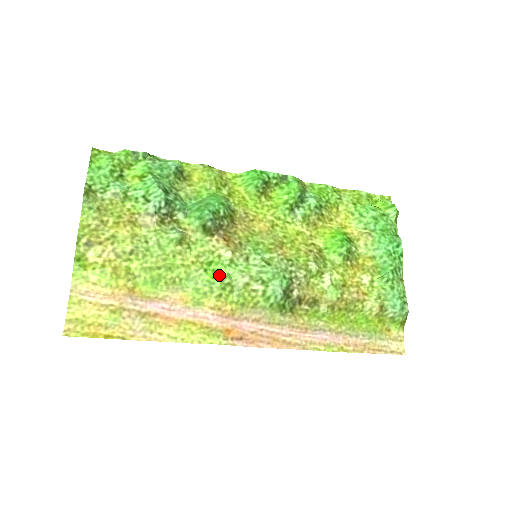
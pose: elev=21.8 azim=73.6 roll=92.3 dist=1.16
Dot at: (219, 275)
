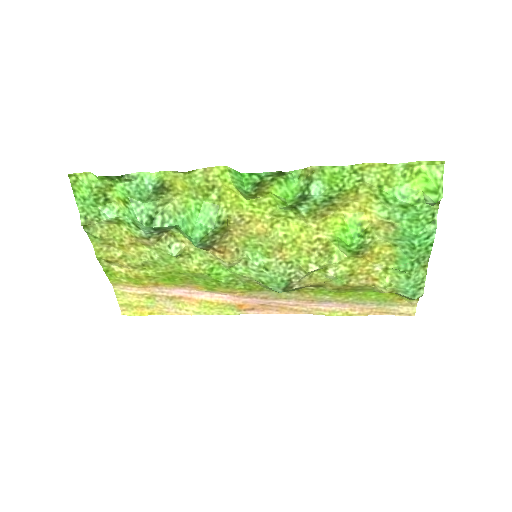
Dot at: (222, 276)
